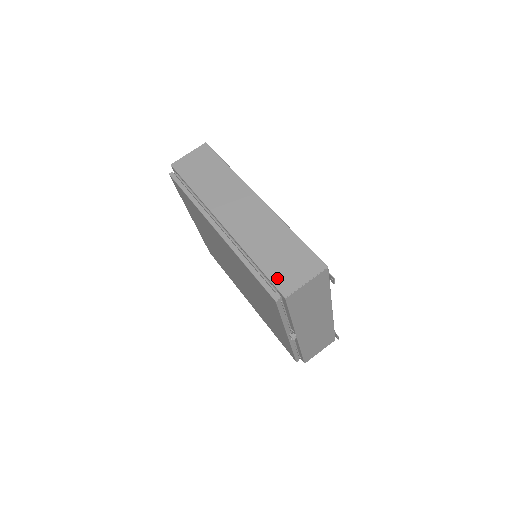
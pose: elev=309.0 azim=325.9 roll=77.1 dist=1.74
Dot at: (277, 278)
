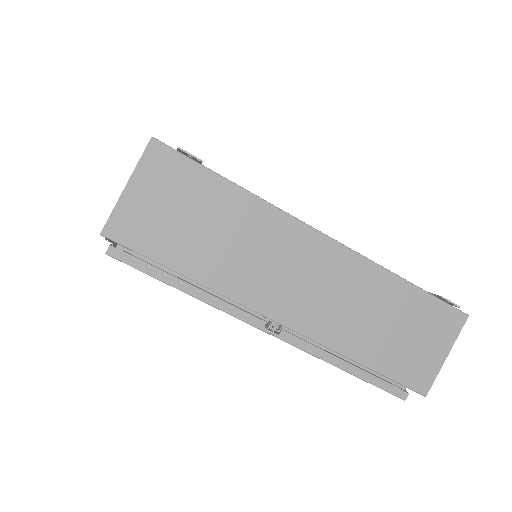
Dot at: occluded
